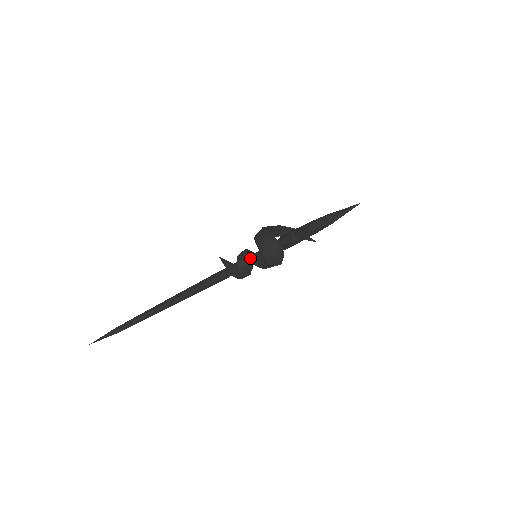
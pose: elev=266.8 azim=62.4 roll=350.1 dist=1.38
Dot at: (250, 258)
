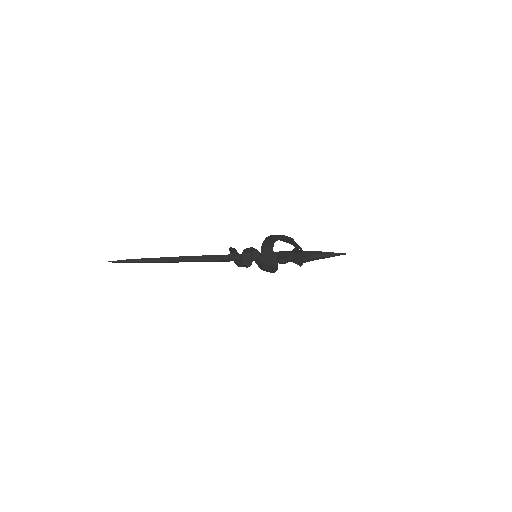
Dot at: occluded
